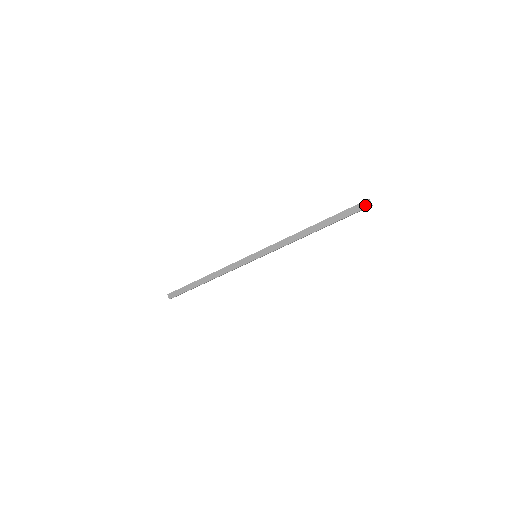
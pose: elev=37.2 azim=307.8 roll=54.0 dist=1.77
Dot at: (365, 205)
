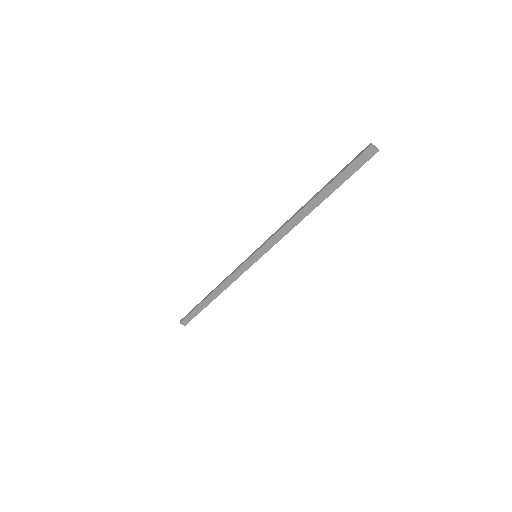
Dot at: (369, 154)
